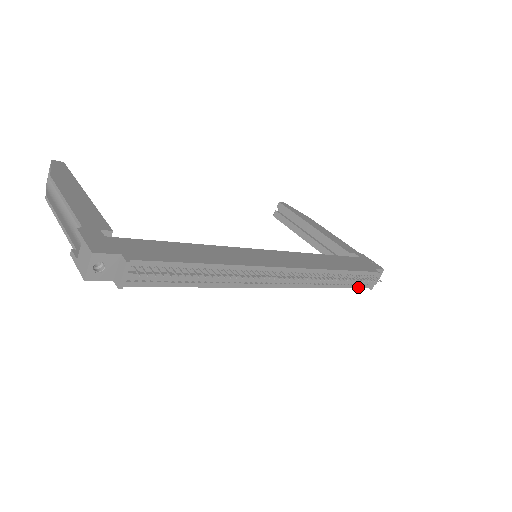
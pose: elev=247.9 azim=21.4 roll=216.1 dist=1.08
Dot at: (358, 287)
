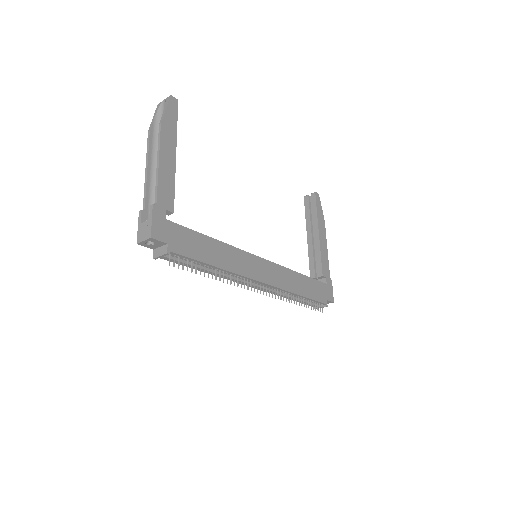
Dot at: (307, 304)
